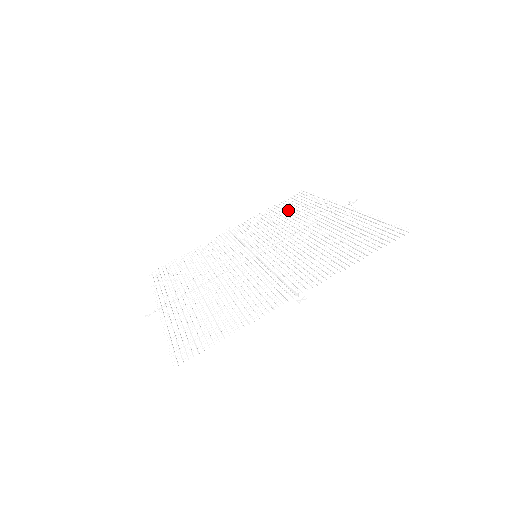
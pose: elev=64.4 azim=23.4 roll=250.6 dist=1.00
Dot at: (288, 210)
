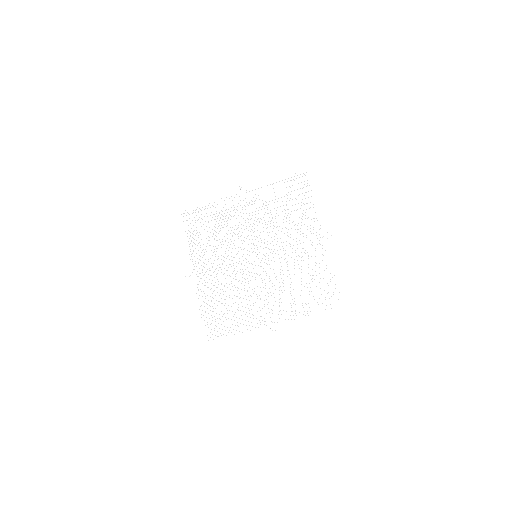
Dot at: occluded
